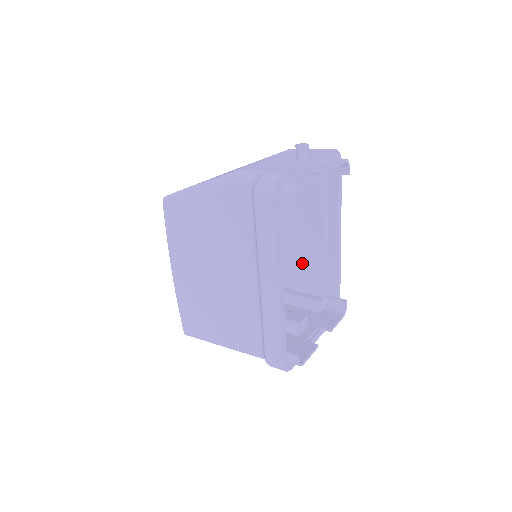
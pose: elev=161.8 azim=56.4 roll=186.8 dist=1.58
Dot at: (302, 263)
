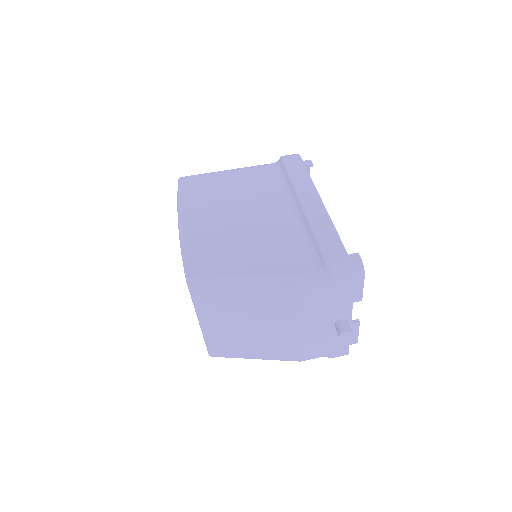
Dot at: occluded
